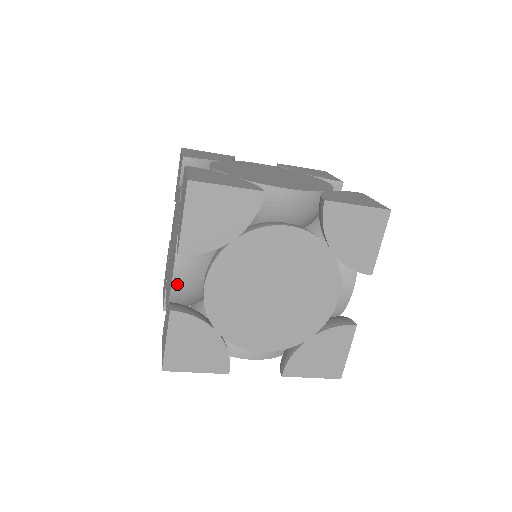
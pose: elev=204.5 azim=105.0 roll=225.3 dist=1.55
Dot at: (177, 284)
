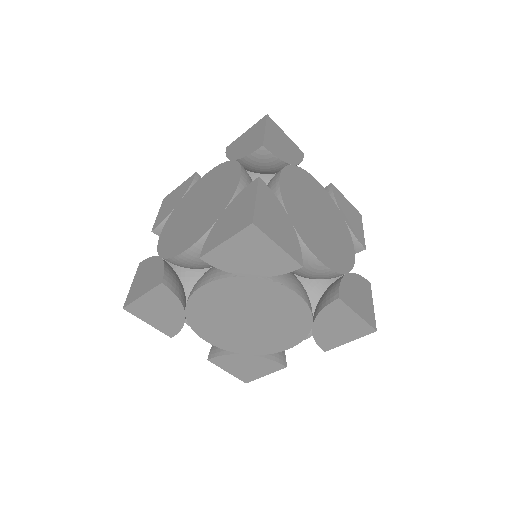
Dot at: occluded
